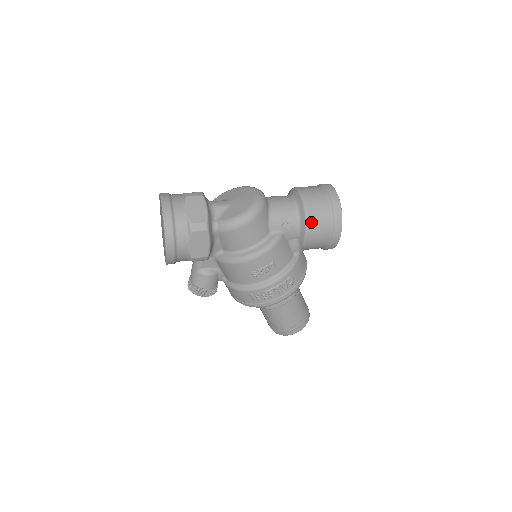
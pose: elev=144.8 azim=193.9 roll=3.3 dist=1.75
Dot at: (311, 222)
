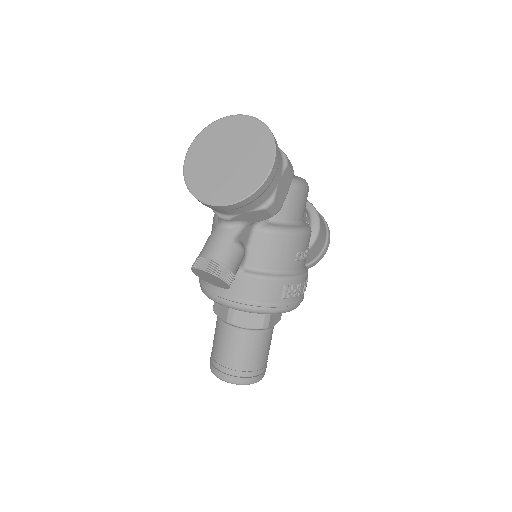
Dot at: (321, 223)
